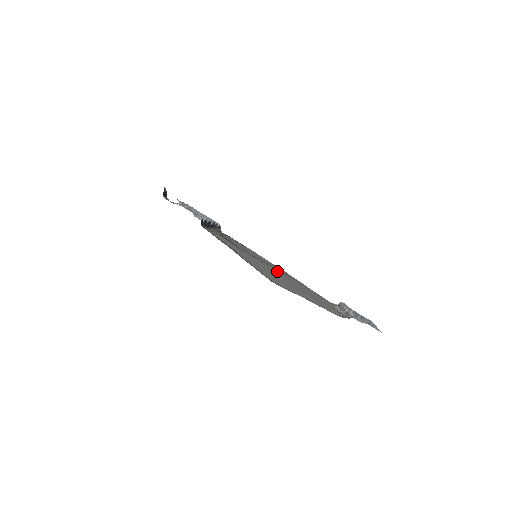
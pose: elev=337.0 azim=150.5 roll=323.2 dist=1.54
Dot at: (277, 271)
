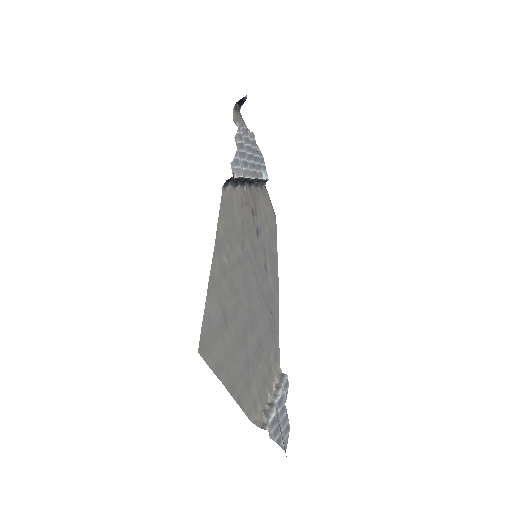
Dot at: (256, 294)
